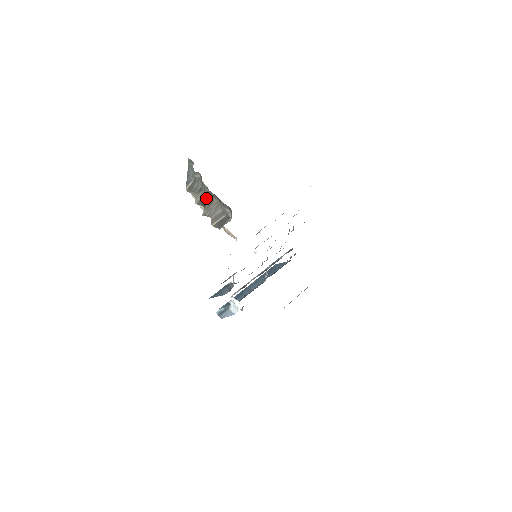
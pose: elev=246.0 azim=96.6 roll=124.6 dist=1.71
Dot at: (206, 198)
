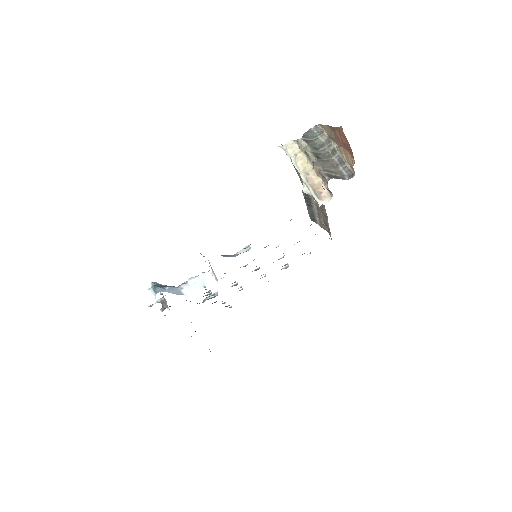
Dot at: (322, 155)
